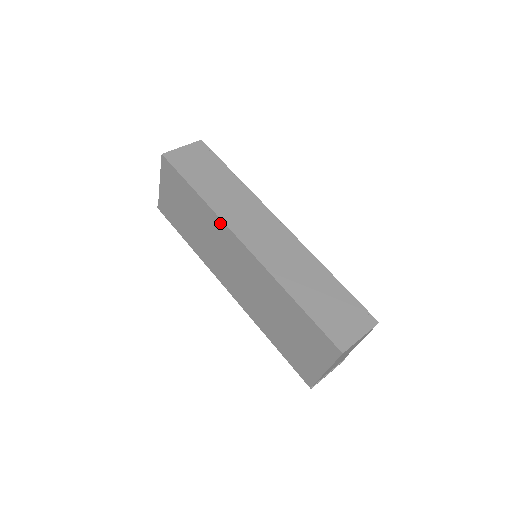
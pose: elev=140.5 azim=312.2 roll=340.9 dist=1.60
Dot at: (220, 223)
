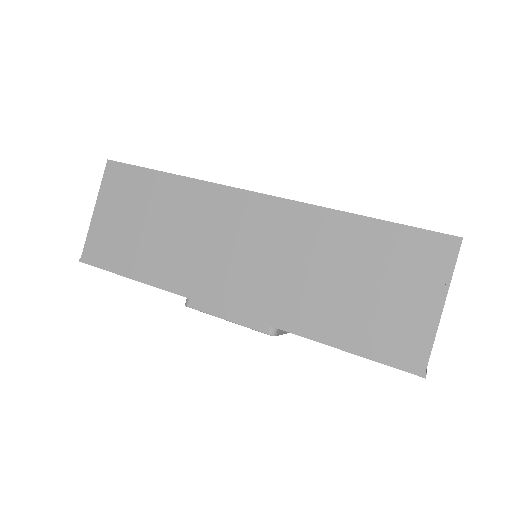
Dot at: (214, 190)
